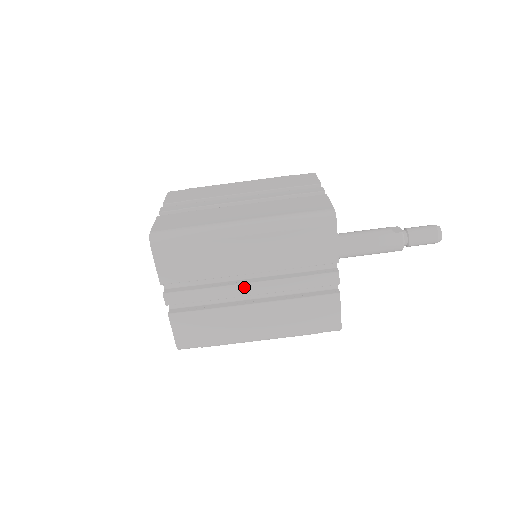
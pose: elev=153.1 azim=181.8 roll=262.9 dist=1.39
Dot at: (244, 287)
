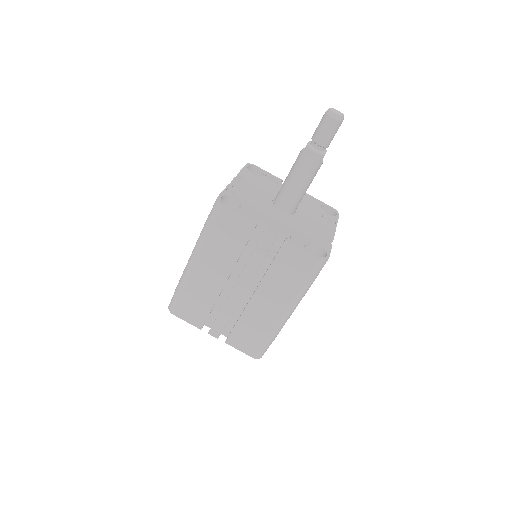
Dot at: (234, 292)
